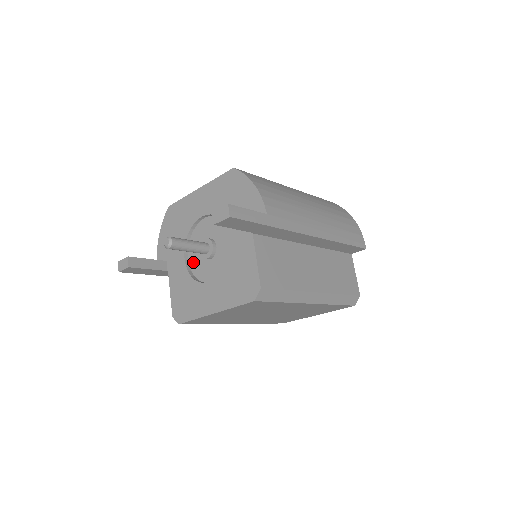
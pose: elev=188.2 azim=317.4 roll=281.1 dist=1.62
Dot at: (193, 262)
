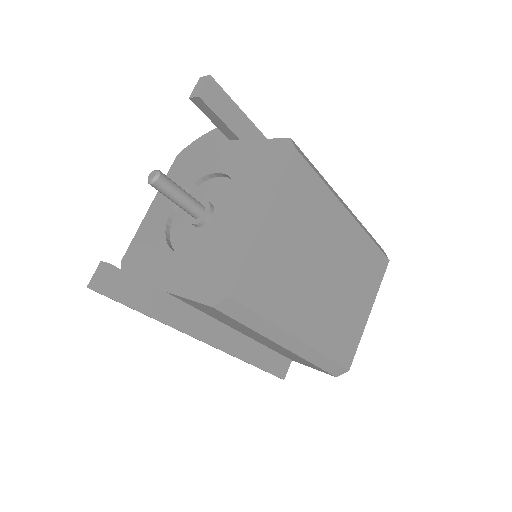
Dot at: (193, 247)
